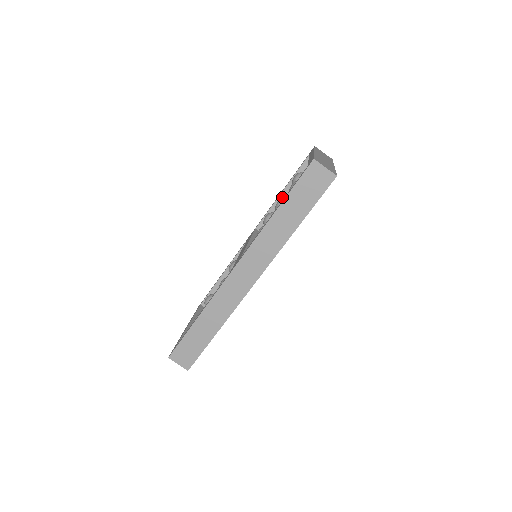
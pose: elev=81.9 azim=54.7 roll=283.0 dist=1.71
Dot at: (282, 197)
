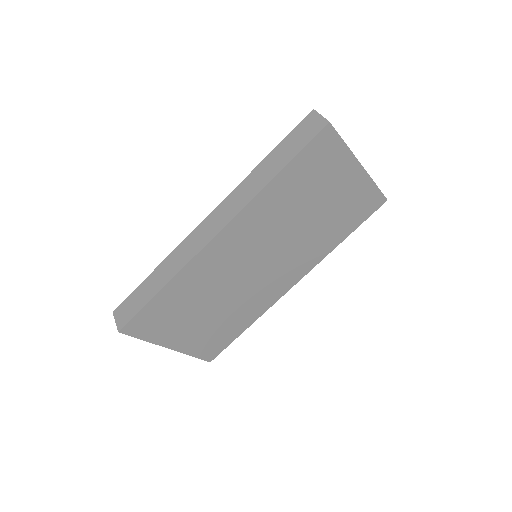
Dot at: occluded
